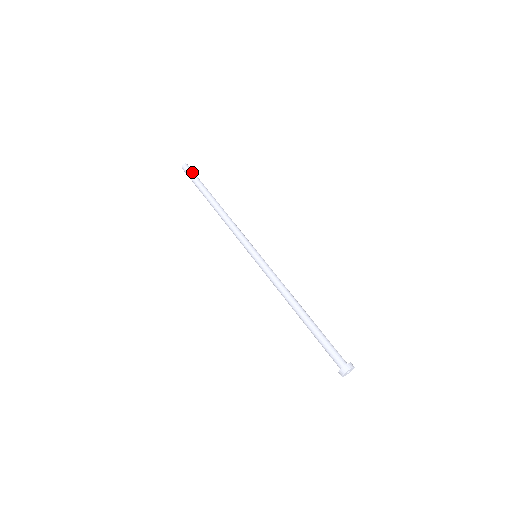
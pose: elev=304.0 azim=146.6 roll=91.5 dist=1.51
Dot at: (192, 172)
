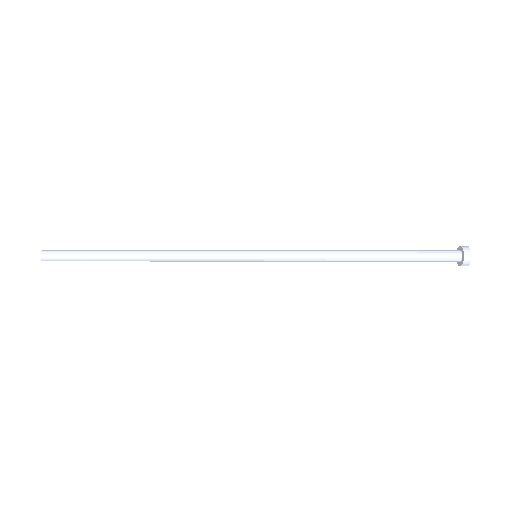
Dot at: occluded
